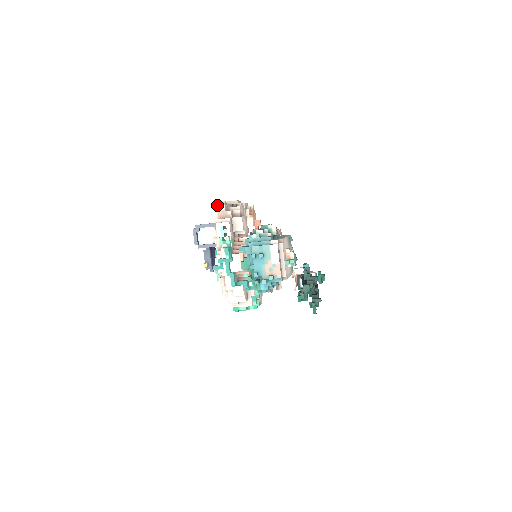
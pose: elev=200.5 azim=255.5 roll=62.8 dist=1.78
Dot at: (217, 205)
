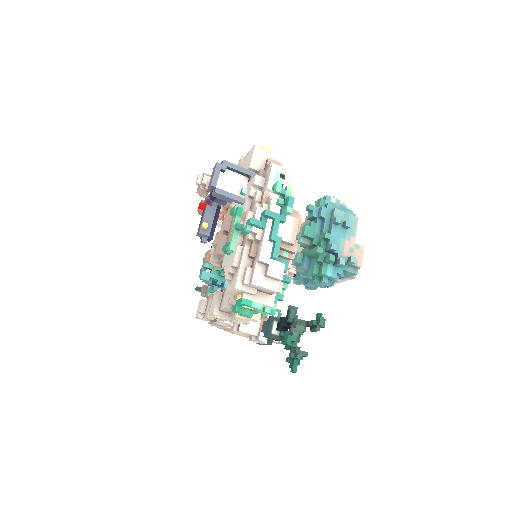
Dot at: (267, 150)
